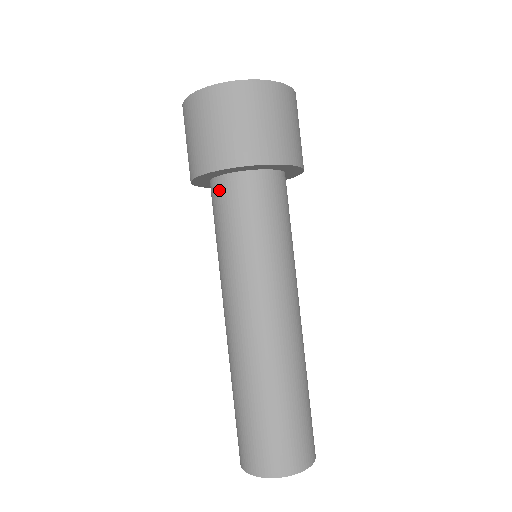
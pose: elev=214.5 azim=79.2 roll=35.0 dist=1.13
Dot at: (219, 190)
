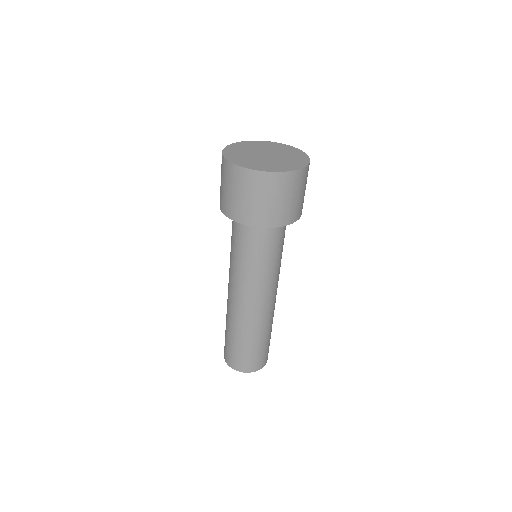
Dot at: (245, 227)
